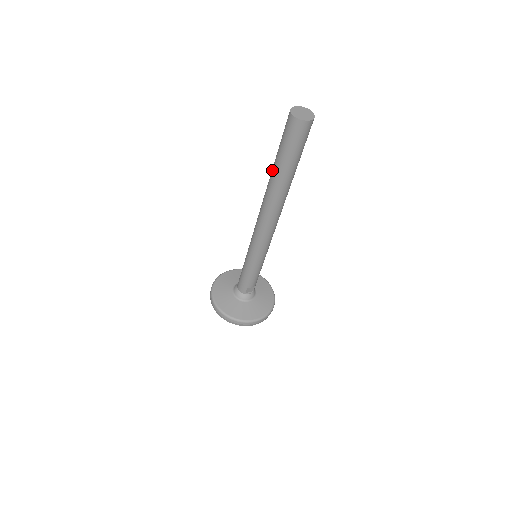
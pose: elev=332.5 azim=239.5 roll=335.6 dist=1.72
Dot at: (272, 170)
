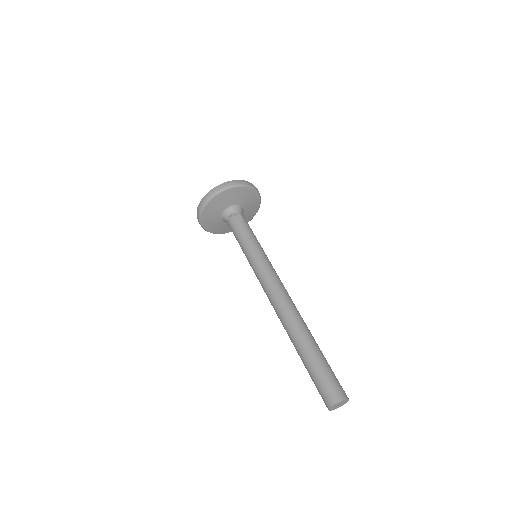
Dot at: (298, 350)
